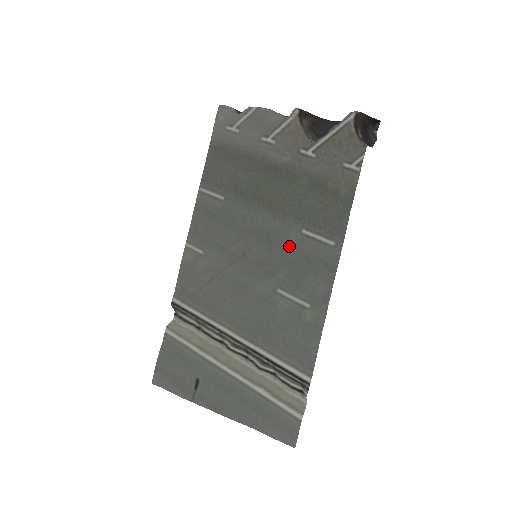
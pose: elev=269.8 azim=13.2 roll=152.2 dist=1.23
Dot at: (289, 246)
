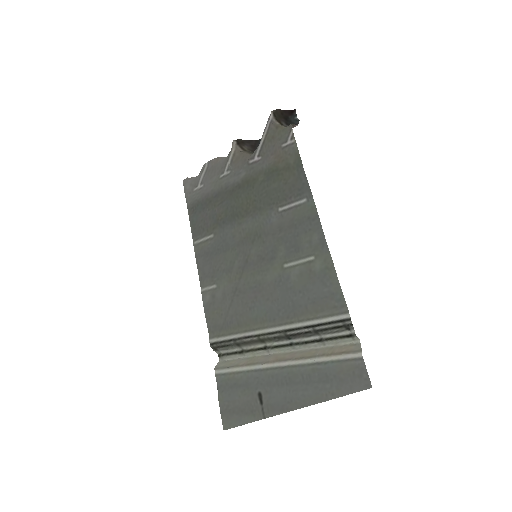
Dot at: (275, 228)
